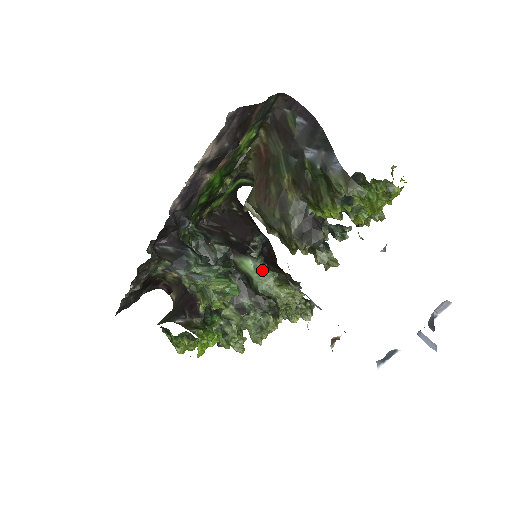
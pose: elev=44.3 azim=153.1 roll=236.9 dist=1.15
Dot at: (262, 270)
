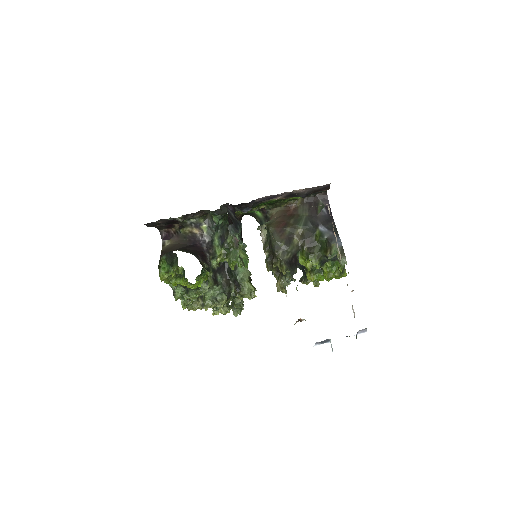
Dot at: occluded
